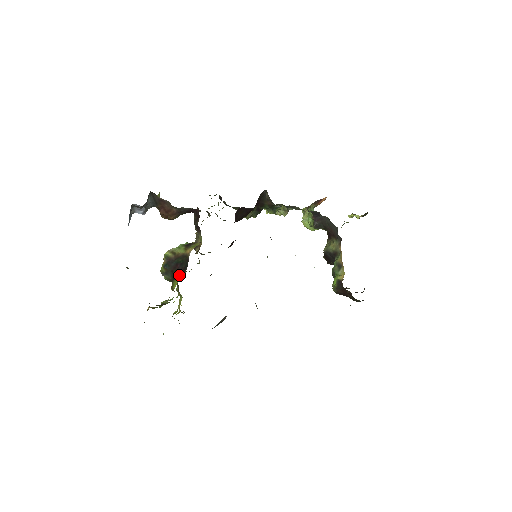
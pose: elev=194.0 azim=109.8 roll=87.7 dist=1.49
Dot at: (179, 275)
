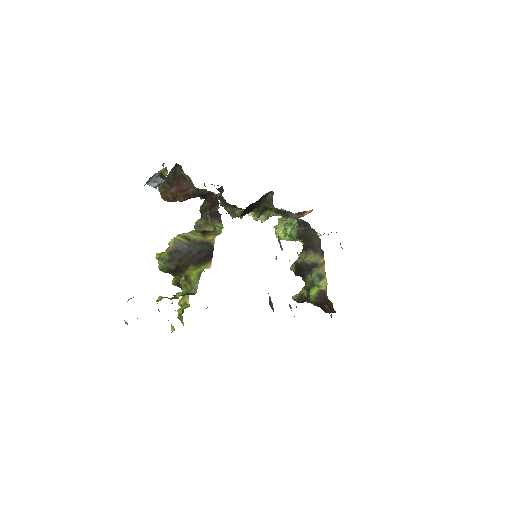
Dot at: (196, 264)
